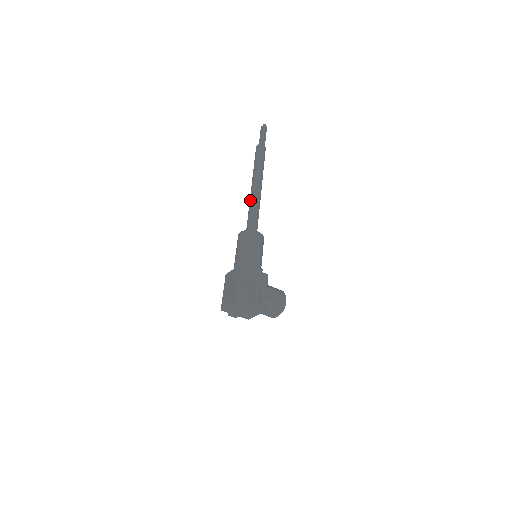
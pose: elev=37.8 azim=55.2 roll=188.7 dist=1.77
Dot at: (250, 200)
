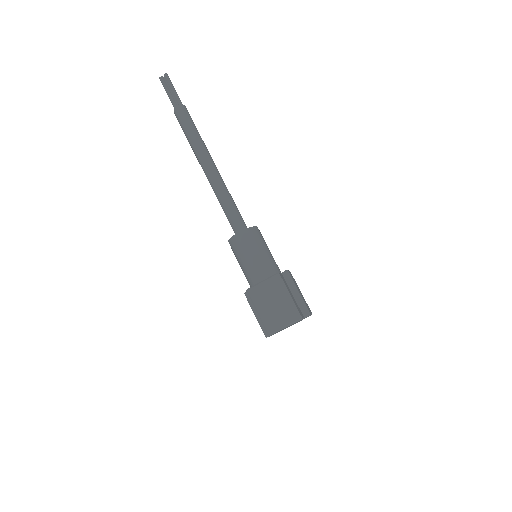
Dot at: (217, 186)
